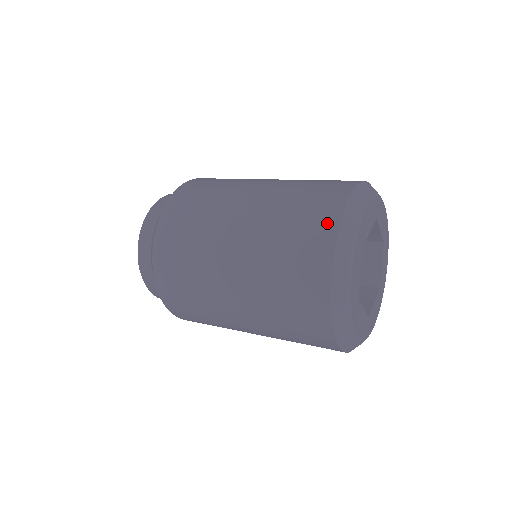
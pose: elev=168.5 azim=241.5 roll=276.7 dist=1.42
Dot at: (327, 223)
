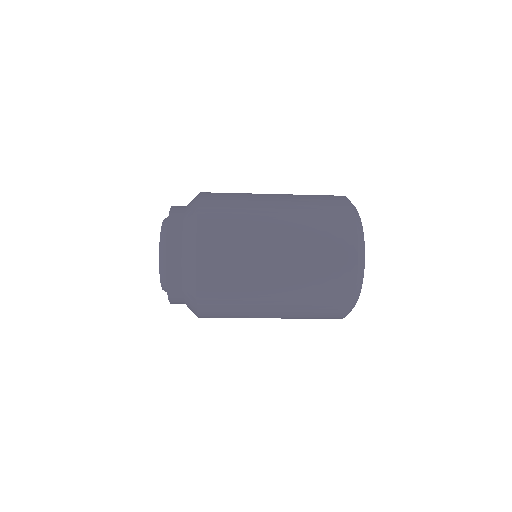
Dot at: occluded
